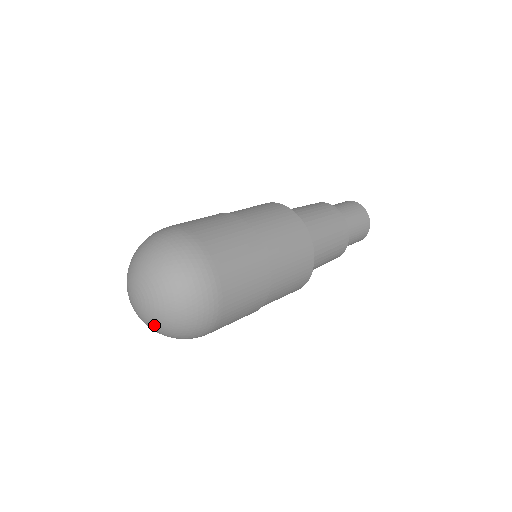
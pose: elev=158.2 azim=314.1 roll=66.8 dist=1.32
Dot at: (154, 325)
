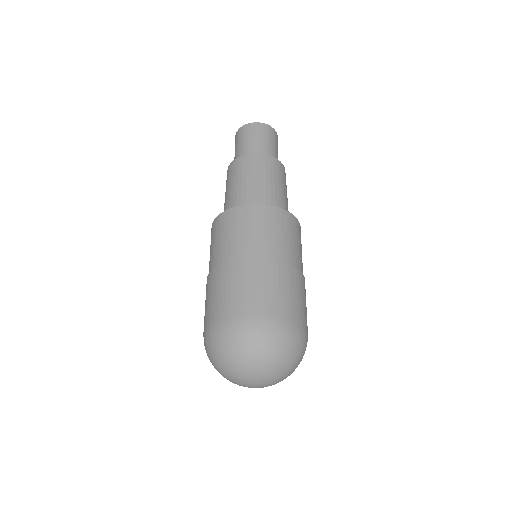
Dot at: occluded
